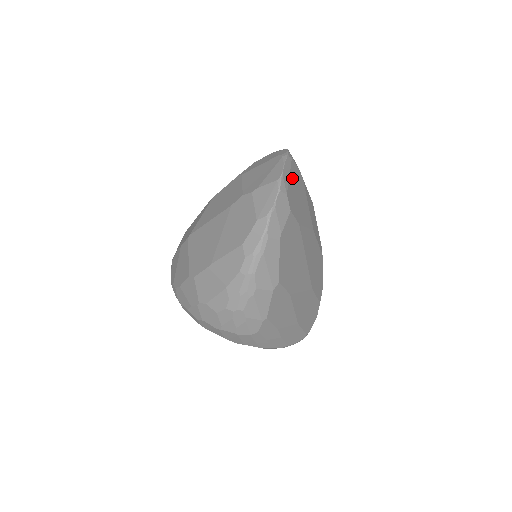
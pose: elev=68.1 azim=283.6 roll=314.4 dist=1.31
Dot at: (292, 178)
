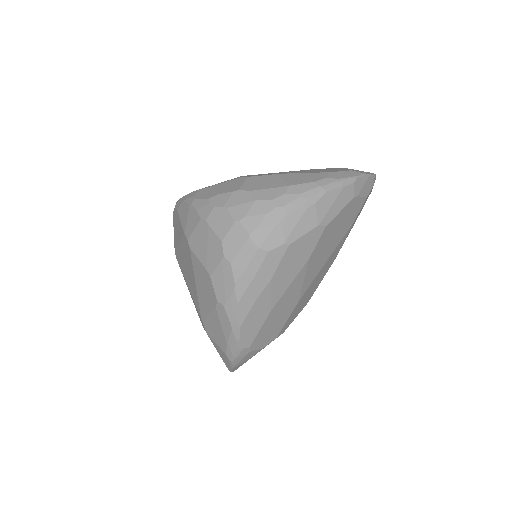
Dot at: occluded
